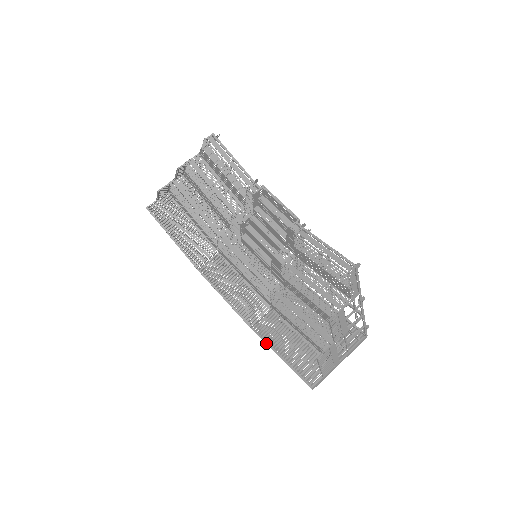
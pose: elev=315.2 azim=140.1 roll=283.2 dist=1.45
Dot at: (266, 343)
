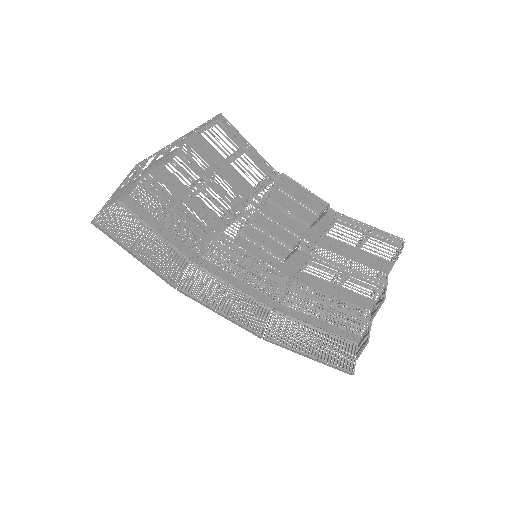
Dot at: (289, 347)
